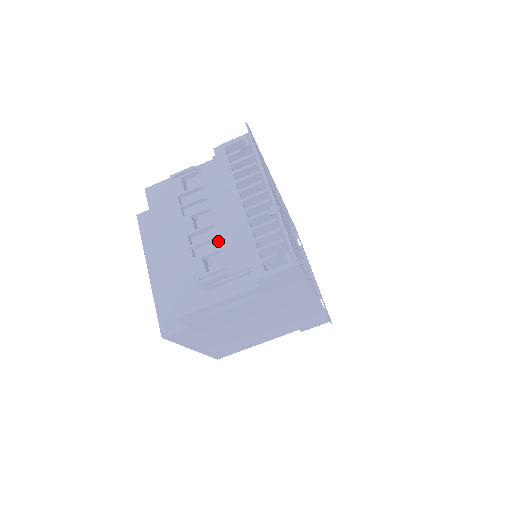
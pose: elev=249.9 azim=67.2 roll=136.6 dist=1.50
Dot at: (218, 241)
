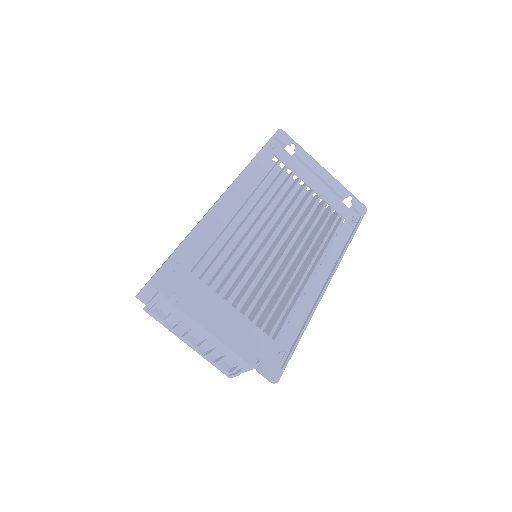
Dot at: (217, 350)
